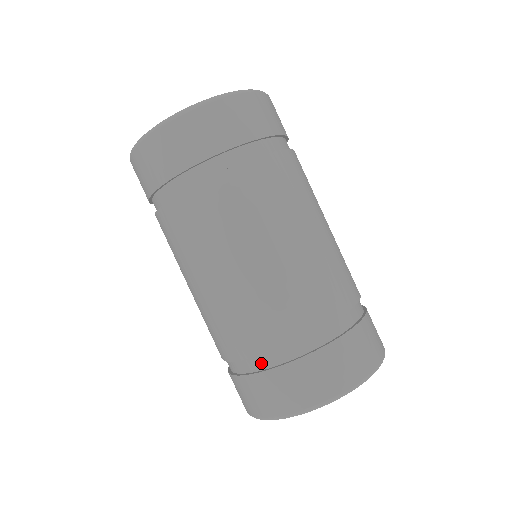
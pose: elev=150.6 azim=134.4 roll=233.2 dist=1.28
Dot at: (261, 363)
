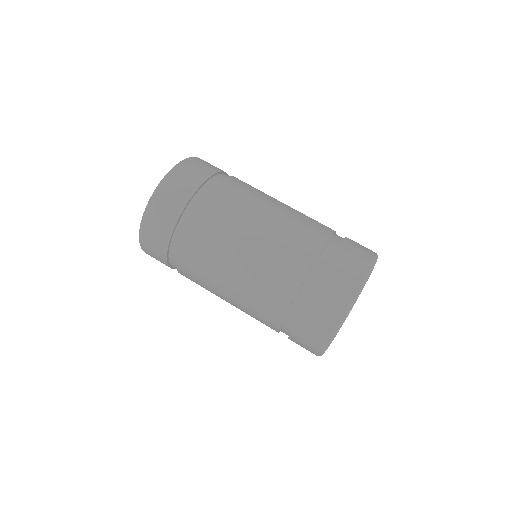
Dot at: (313, 280)
